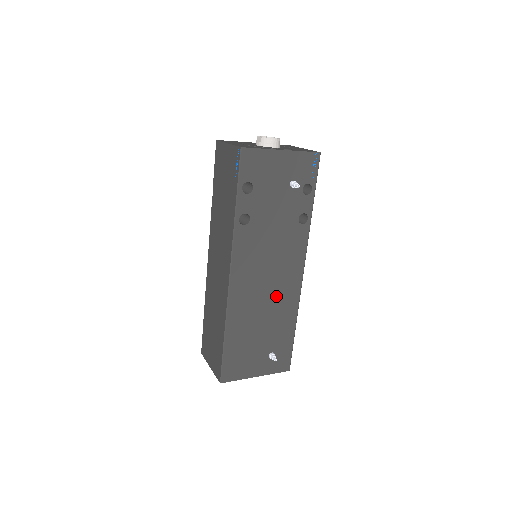
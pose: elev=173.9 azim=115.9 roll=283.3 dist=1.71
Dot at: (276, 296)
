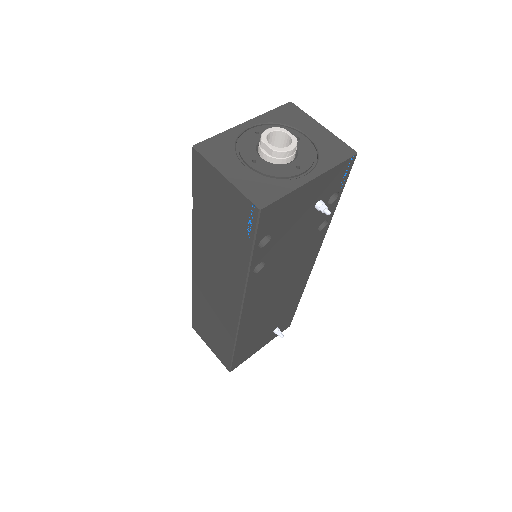
Dot at: (285, 295)
